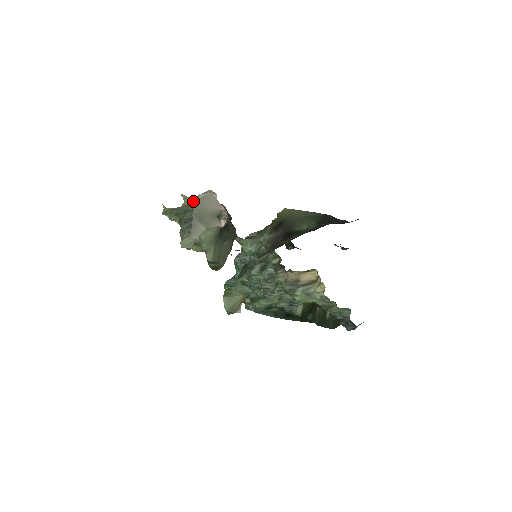
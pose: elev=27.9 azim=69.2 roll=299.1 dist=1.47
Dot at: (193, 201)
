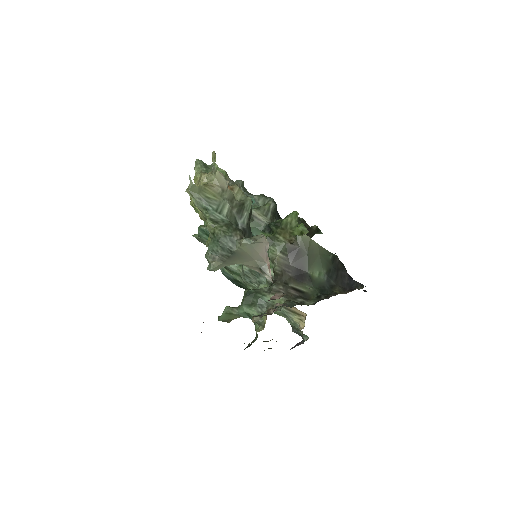
Dot at: (244, 243)
